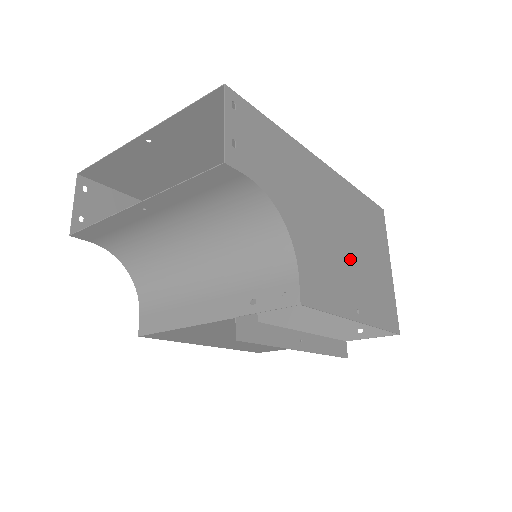
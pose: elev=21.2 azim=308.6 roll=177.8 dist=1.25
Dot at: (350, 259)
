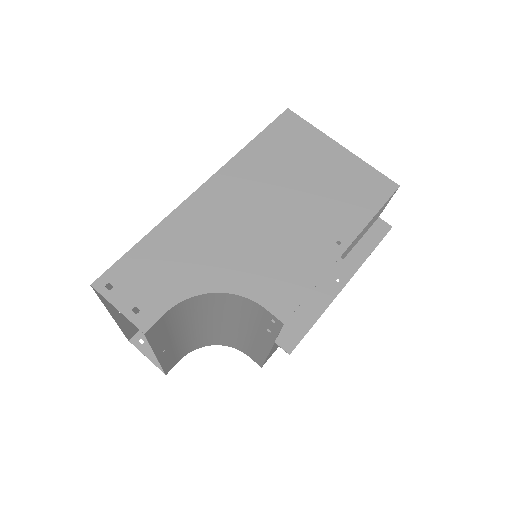
Dot at: (294, 216)
